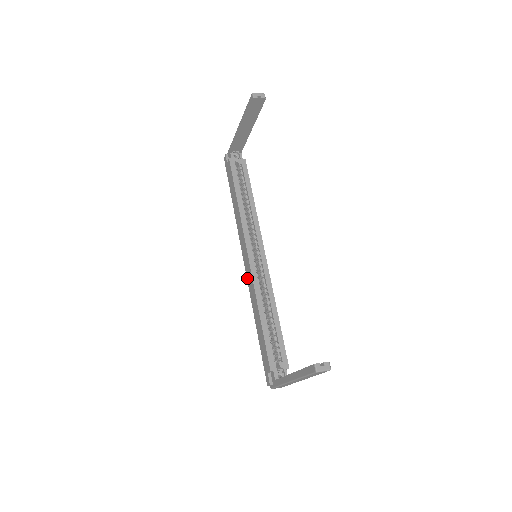
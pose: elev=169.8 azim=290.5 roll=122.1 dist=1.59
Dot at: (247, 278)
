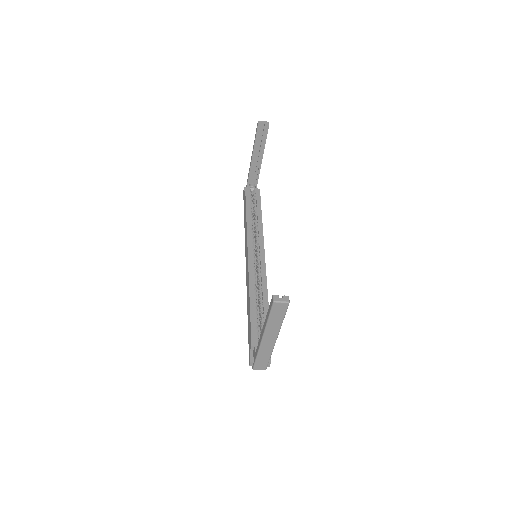
Dot at: (246, 275)
